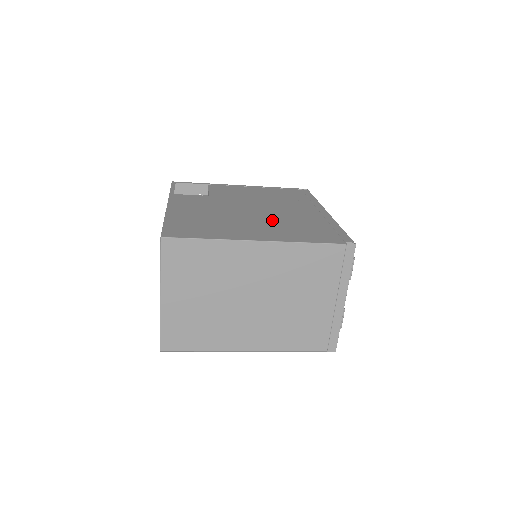
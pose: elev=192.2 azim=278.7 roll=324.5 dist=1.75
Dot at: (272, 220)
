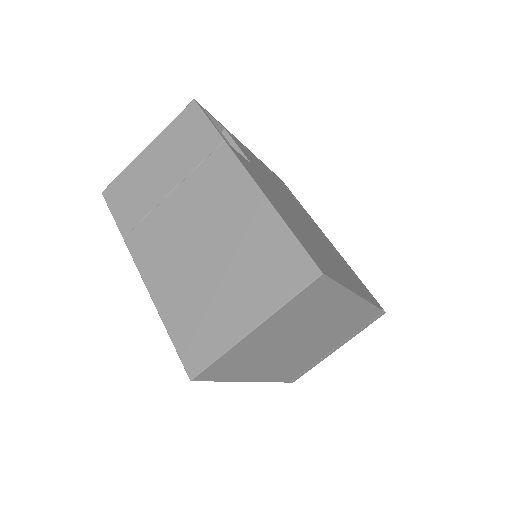
Dot at: (328, 250)
